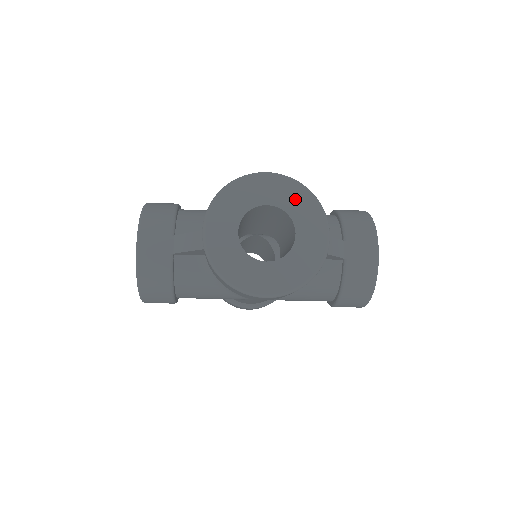
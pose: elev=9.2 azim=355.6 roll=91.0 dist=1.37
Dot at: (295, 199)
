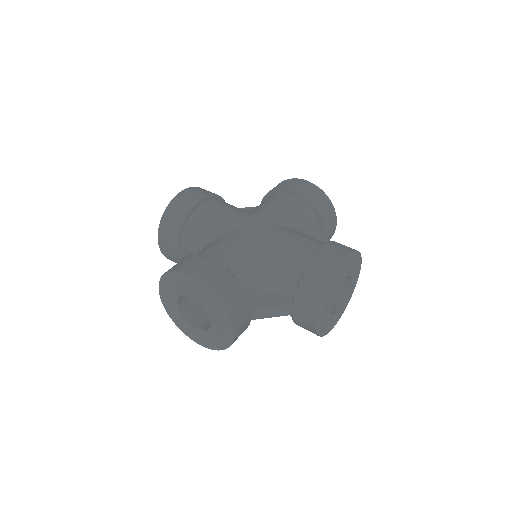
Dot at: (354, 264)
